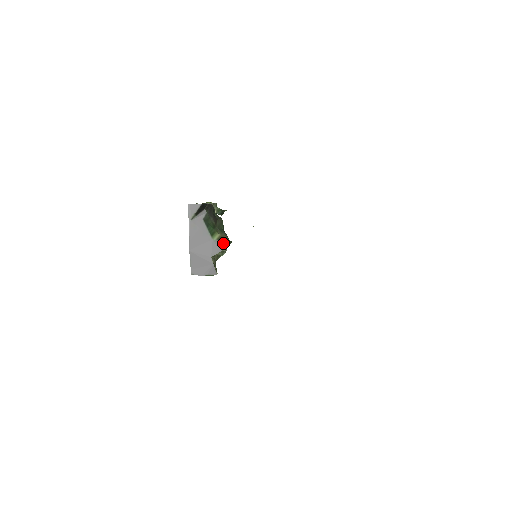
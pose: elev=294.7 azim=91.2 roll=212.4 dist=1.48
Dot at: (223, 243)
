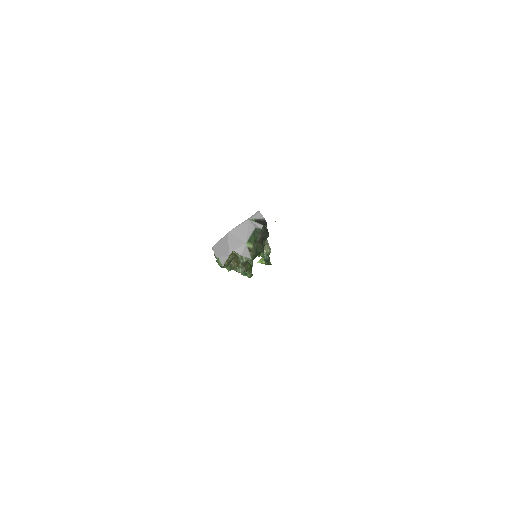
Dot at: (248, 254)
